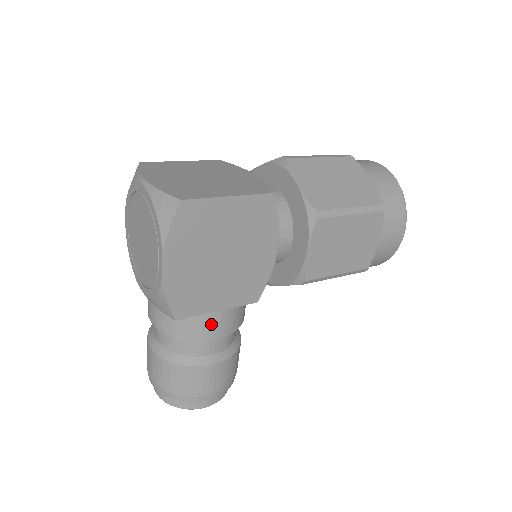
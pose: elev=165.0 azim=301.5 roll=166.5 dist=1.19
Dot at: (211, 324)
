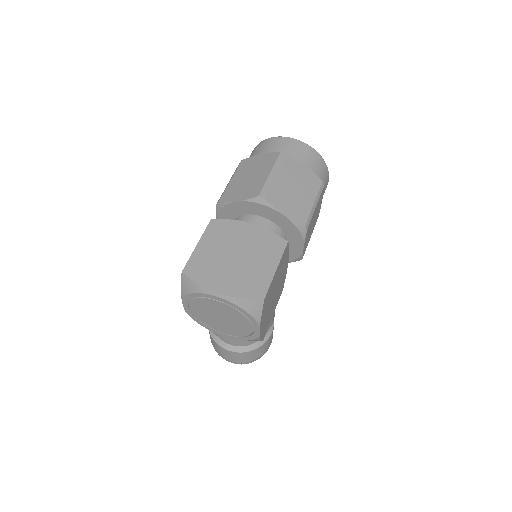
Dot at: (270, 322)
